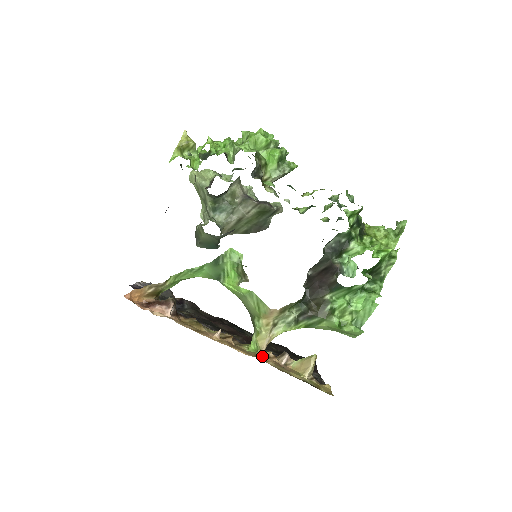
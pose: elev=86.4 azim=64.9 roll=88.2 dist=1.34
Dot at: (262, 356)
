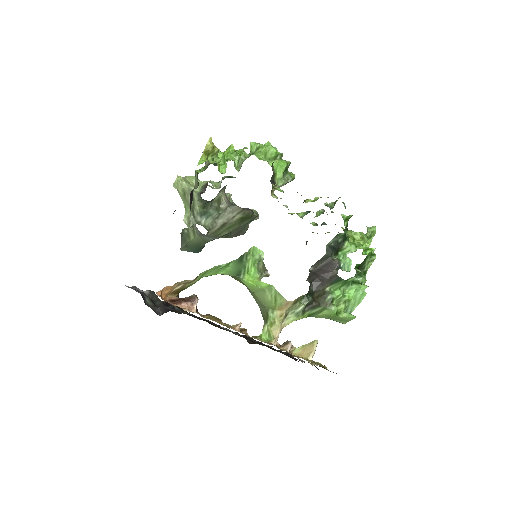
Dot at: occluded
